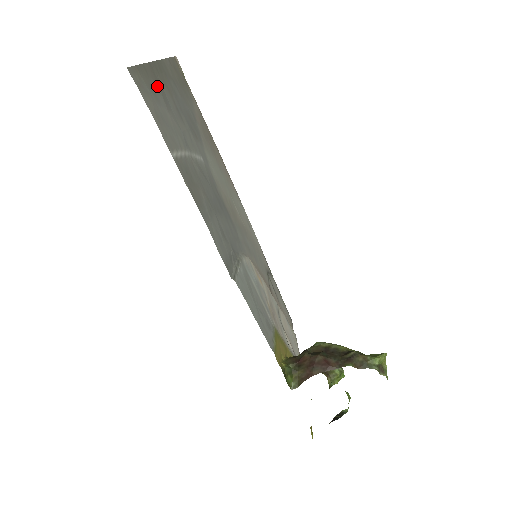
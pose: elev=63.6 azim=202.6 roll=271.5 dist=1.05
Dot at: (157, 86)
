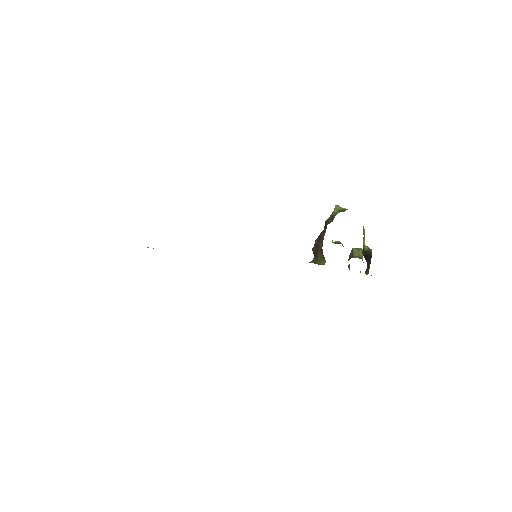
Dot at: occluded
